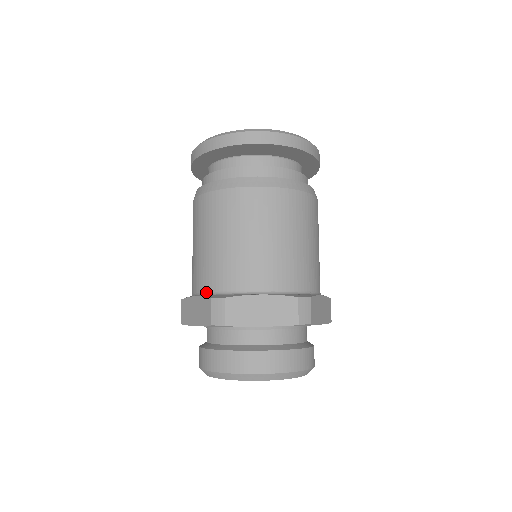
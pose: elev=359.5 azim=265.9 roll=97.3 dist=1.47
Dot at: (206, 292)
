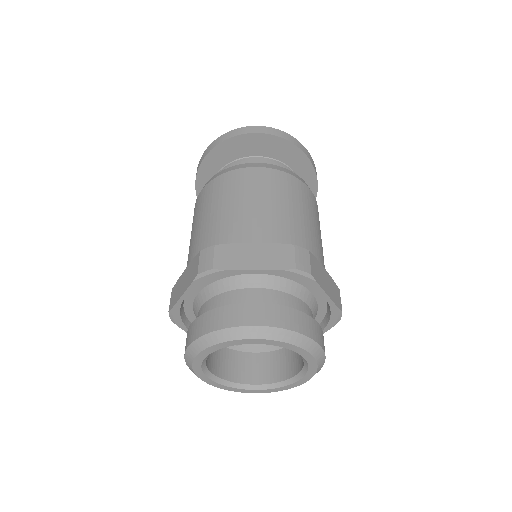
Dot at: occluded
